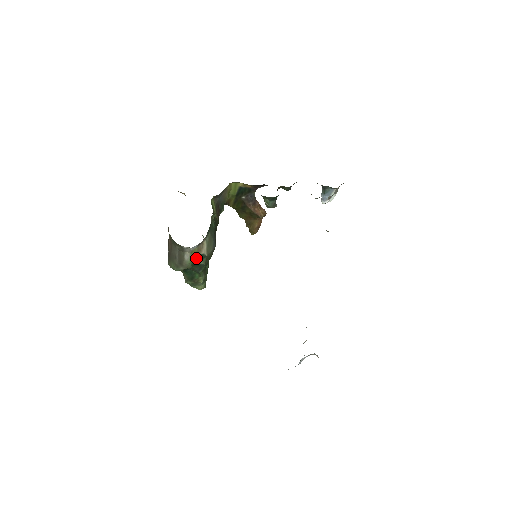
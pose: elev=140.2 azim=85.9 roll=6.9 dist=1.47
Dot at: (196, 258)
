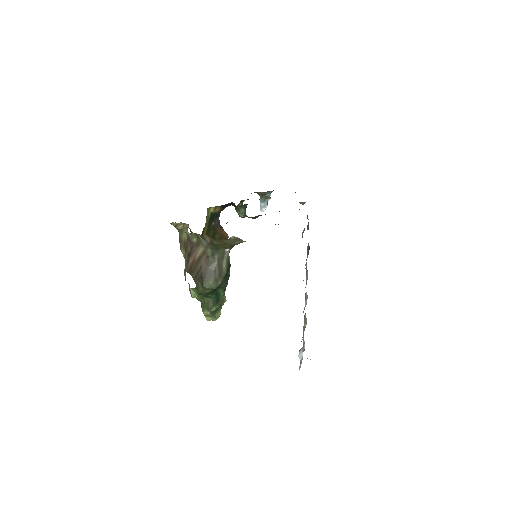
Dot at: (227, 267)
